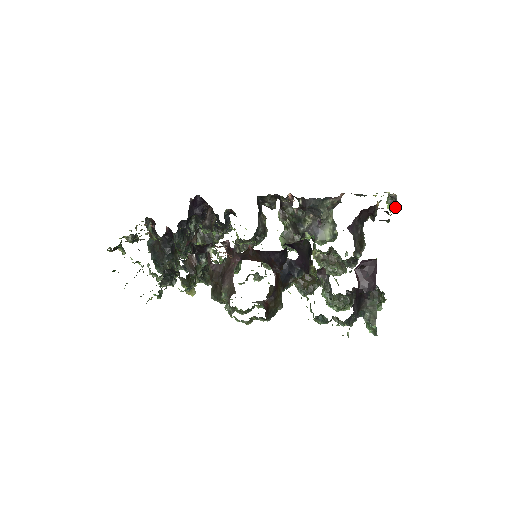
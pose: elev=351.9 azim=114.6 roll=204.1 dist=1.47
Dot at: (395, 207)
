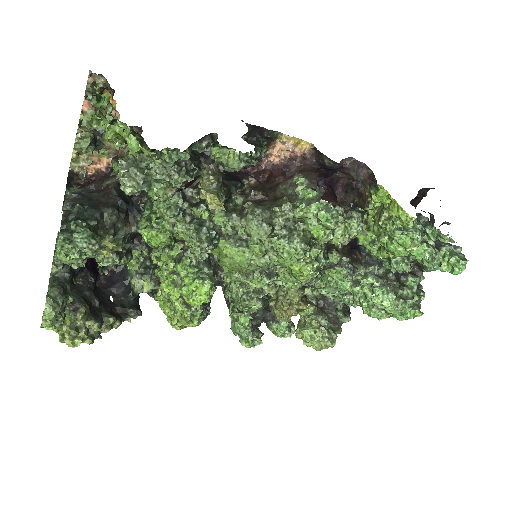
Dot at: occluded
